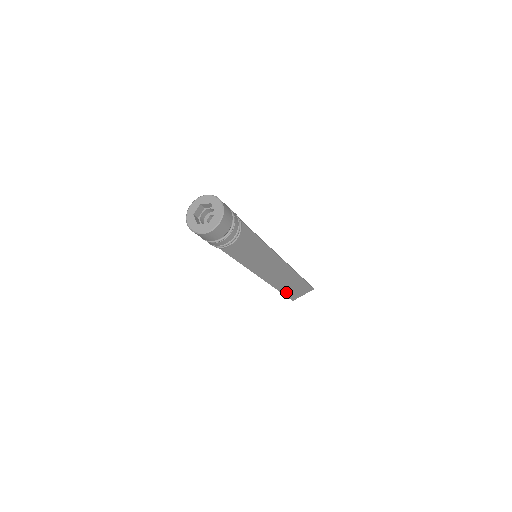
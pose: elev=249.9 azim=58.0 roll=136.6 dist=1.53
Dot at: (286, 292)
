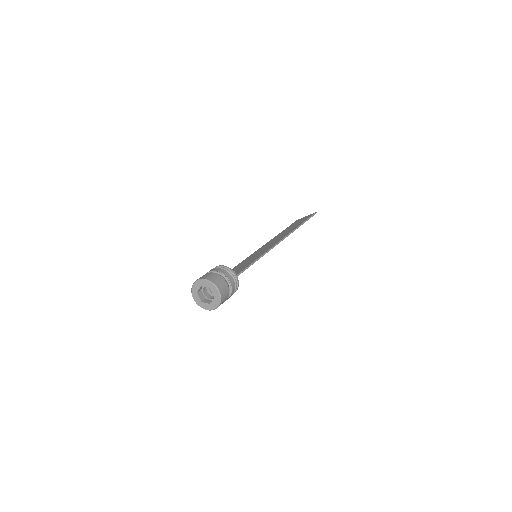
Dot at: occluded
